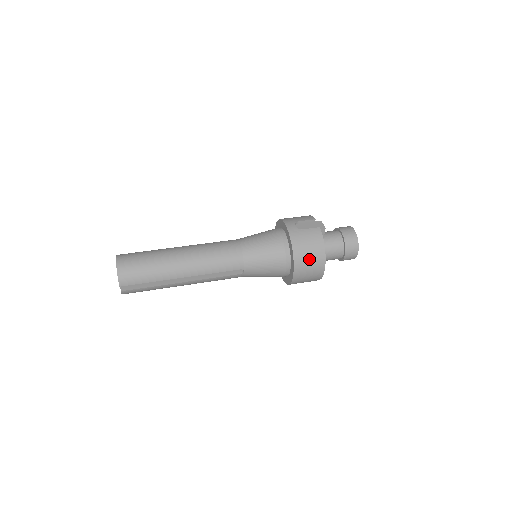
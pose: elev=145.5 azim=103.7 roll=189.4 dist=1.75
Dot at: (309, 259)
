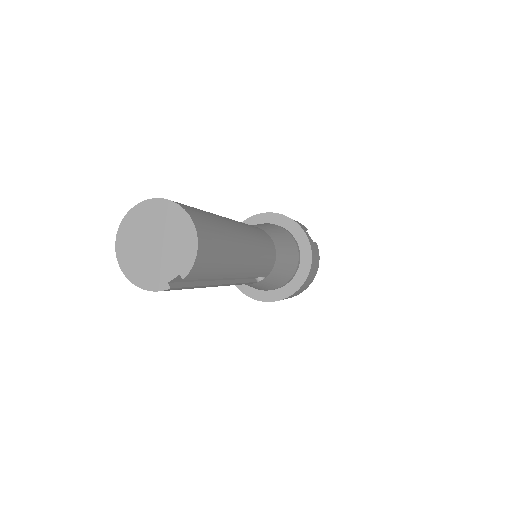
Dot at: (309, 280)
